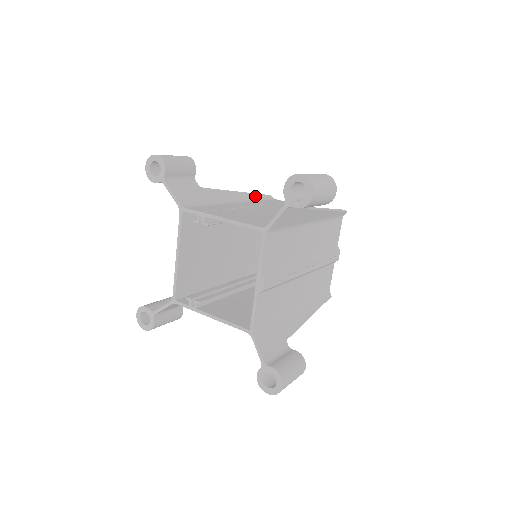
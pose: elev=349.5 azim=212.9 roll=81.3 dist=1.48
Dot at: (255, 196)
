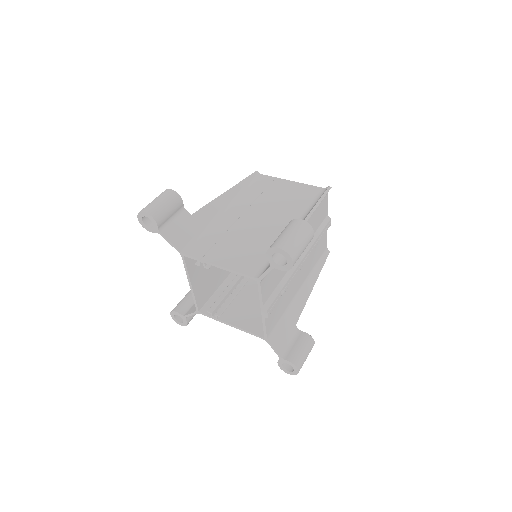
Dot at: (242, 185)
